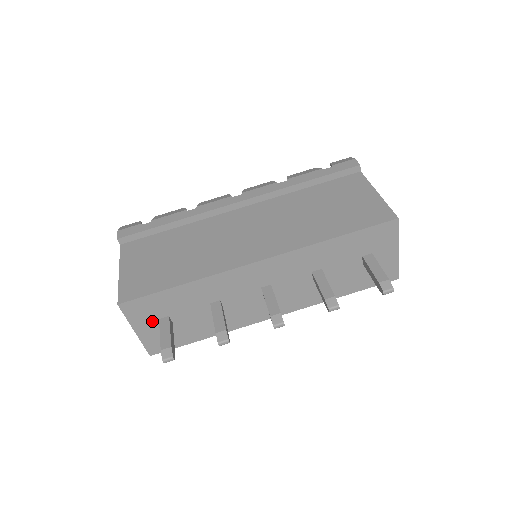
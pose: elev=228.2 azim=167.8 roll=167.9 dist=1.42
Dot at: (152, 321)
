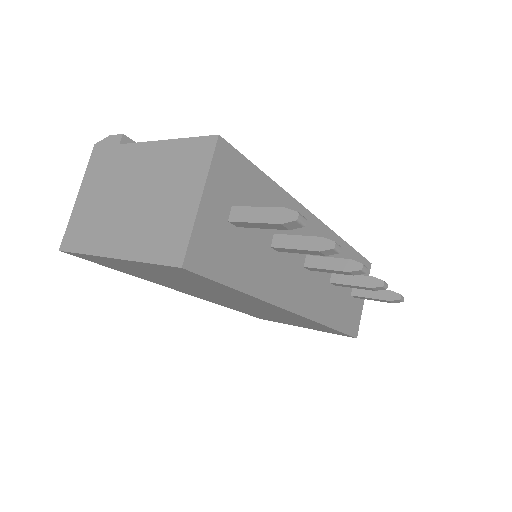
Dot at: (225, 202)
